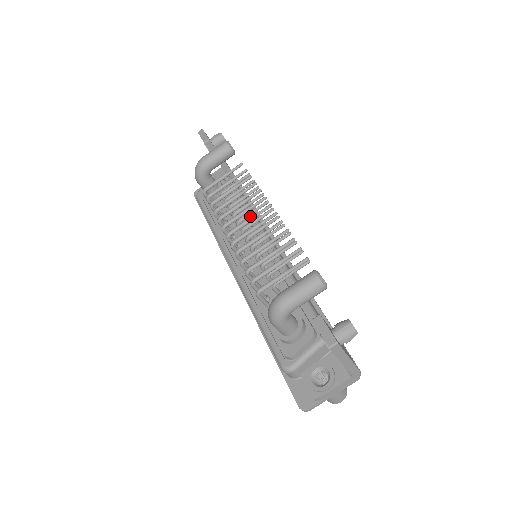
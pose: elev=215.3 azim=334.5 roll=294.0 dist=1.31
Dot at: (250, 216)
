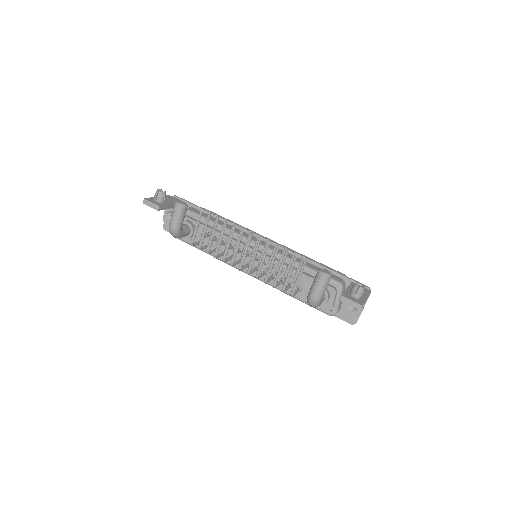
Dot at: occluded
